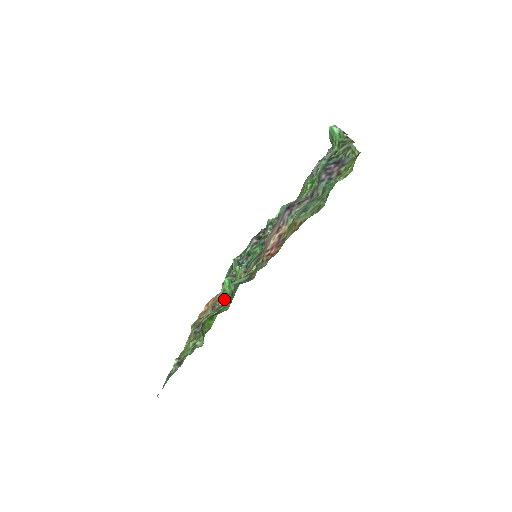
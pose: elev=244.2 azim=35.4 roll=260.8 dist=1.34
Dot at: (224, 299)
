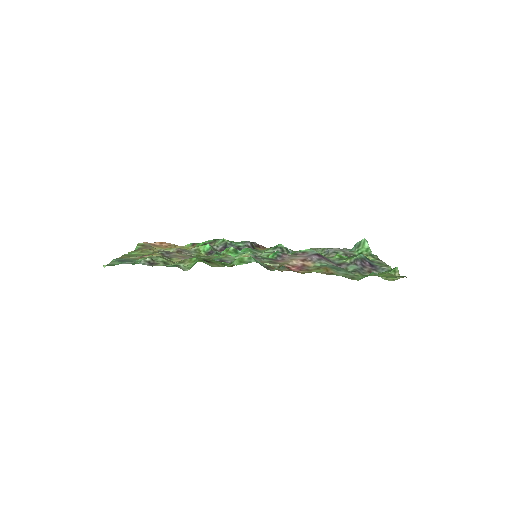
Dot at: (236, 261)
